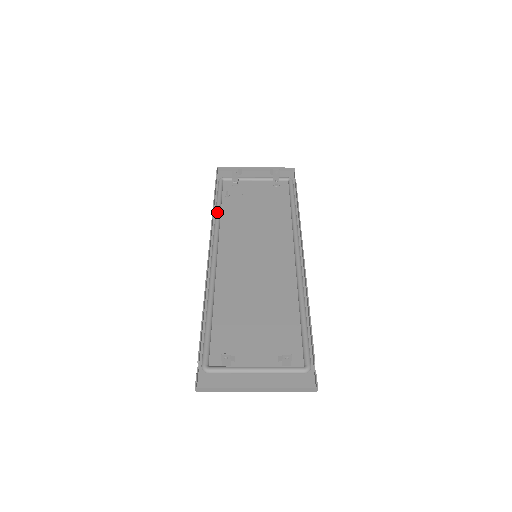
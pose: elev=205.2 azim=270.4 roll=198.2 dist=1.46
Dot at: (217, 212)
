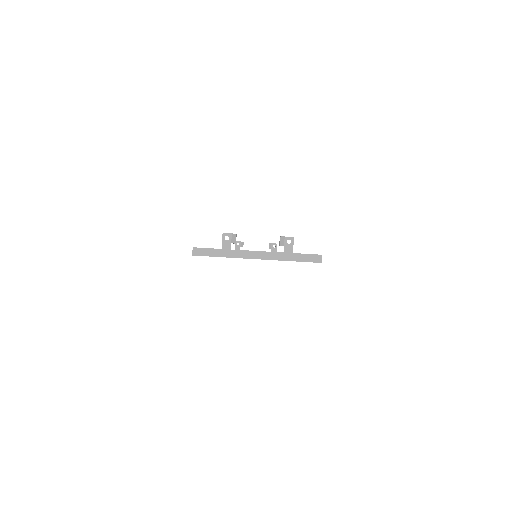
Dot at: occluded
